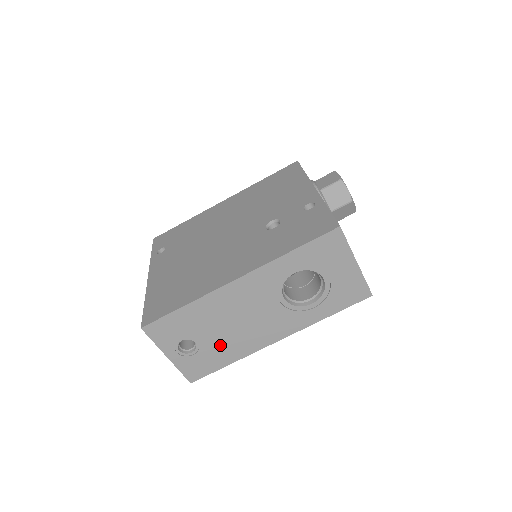
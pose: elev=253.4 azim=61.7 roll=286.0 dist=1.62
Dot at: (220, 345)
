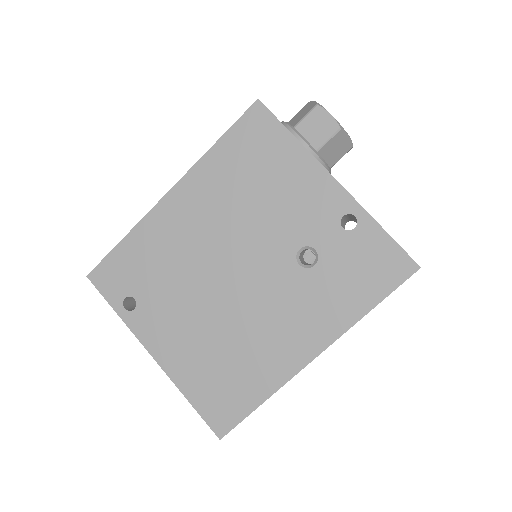
Dot at: occluded
